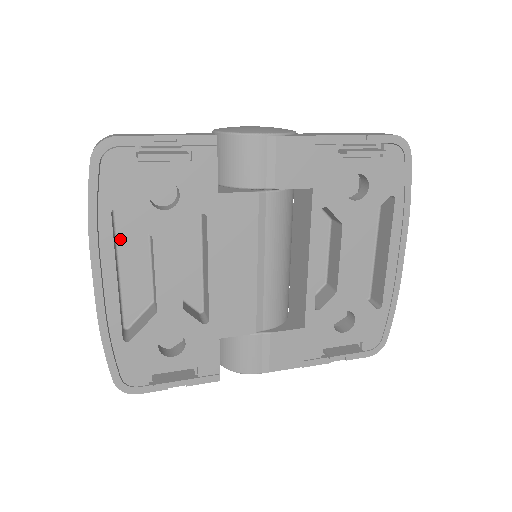
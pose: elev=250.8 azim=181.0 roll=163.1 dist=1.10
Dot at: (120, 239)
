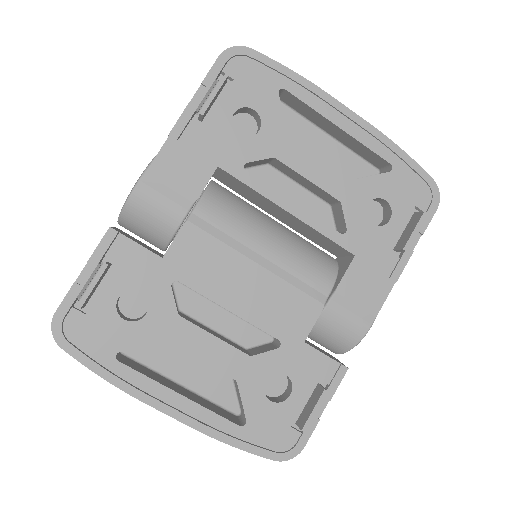
Dot at: (154, 365)
